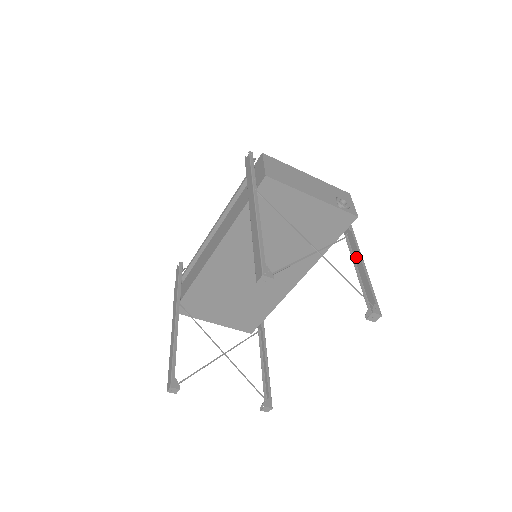
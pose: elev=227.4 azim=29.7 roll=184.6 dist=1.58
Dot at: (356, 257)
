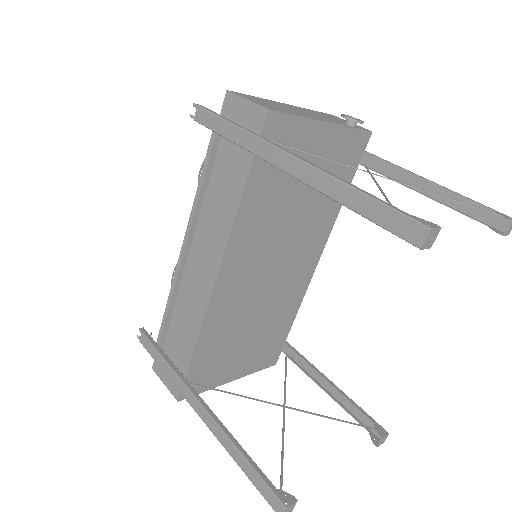
Dot at: (404, 180)
